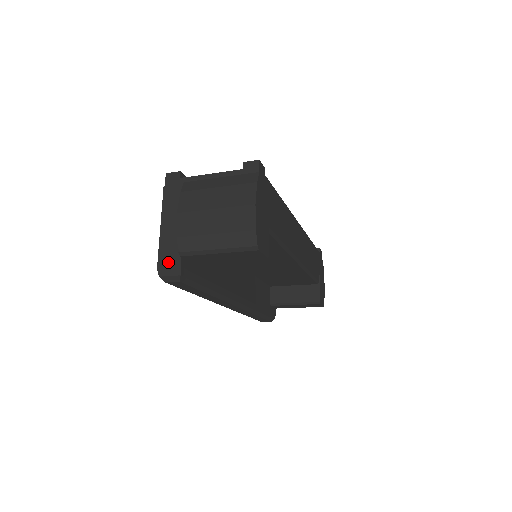
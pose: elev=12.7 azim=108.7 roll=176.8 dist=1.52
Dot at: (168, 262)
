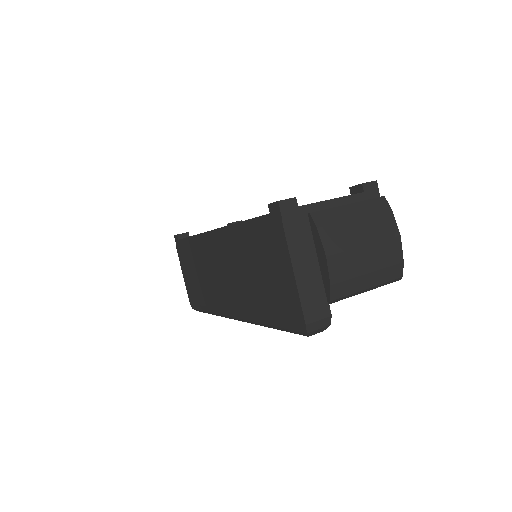
Dot at: (317, 314)
